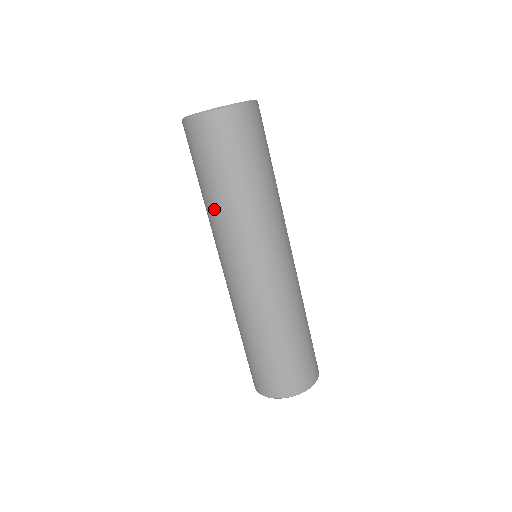
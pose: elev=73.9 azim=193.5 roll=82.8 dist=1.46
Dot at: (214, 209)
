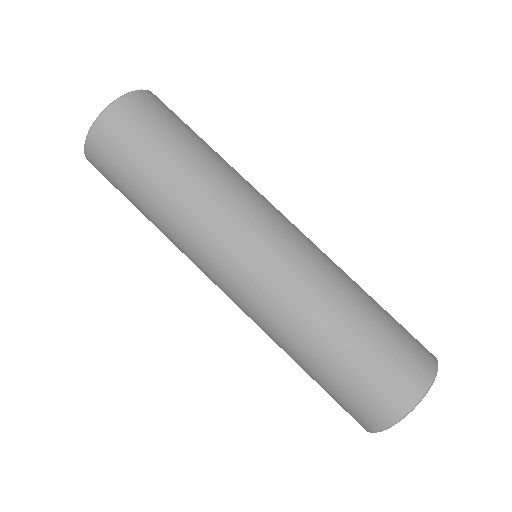
Dot at: occluded
